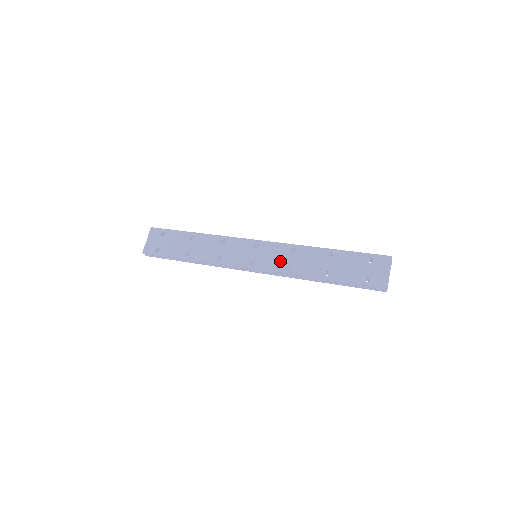
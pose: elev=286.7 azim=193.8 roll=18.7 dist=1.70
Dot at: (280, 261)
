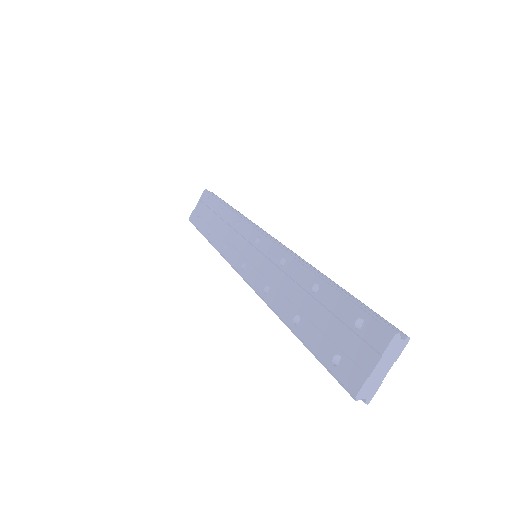
Dot at: (266, 274)
